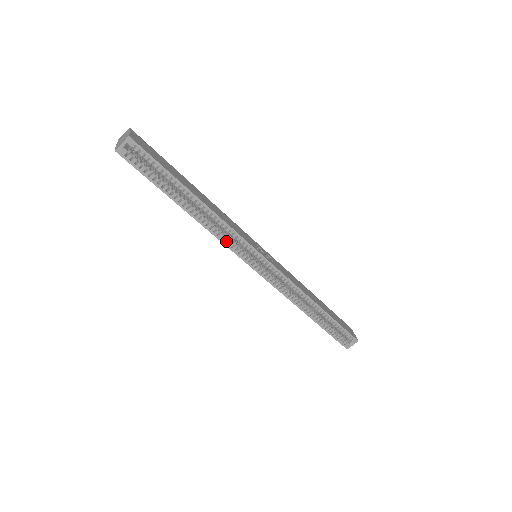
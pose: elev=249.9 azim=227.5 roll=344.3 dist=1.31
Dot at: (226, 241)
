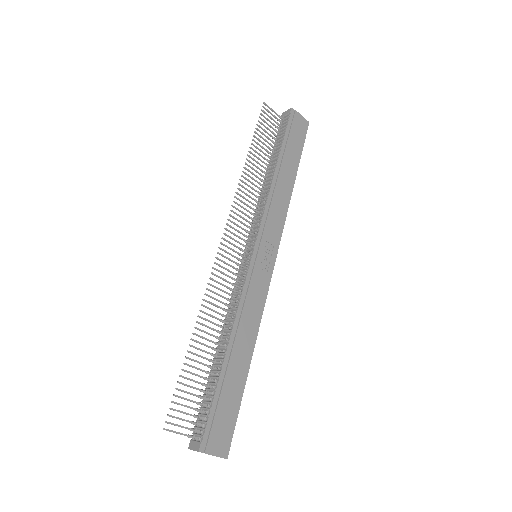
Dot at: occluded
